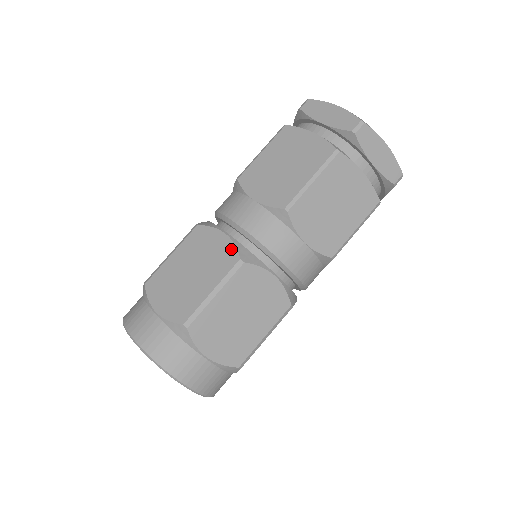
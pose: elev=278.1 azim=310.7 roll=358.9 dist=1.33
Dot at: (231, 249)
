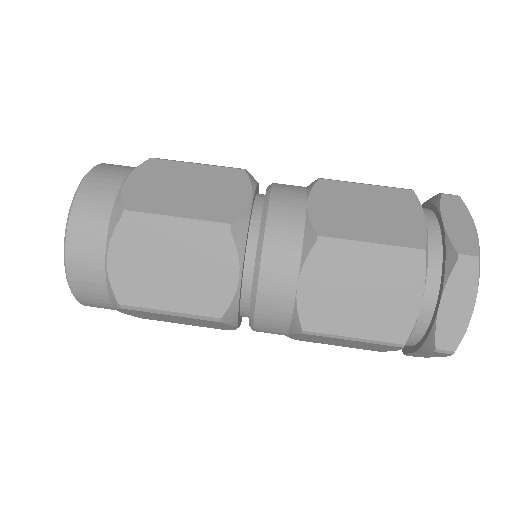
Dot at: (237, 210)
